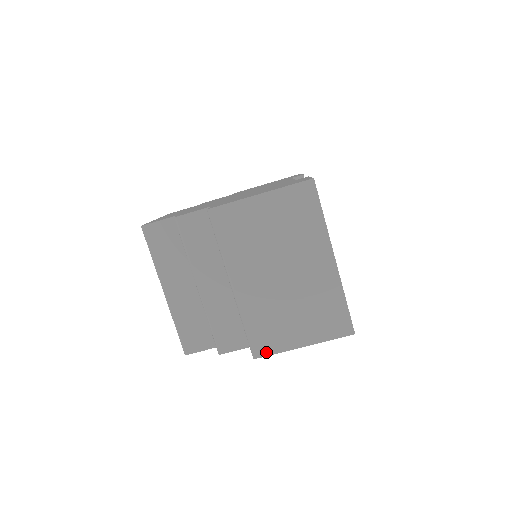
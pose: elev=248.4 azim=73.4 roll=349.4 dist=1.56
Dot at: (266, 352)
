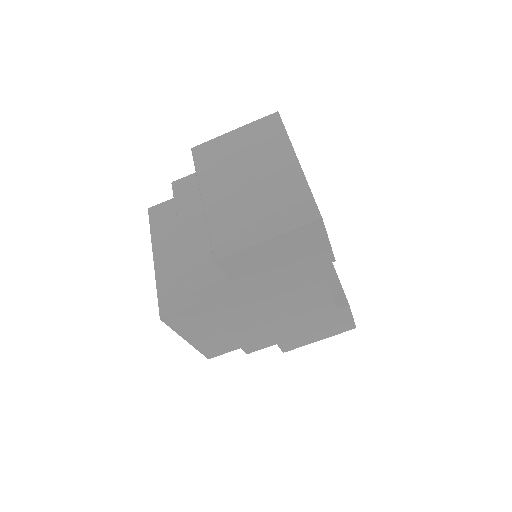
Dot at: (228, 251)
